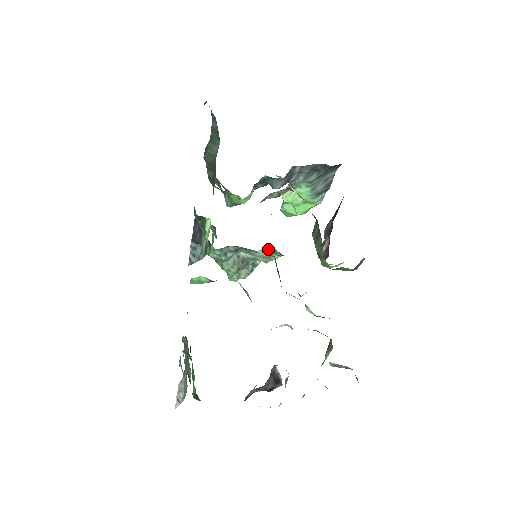
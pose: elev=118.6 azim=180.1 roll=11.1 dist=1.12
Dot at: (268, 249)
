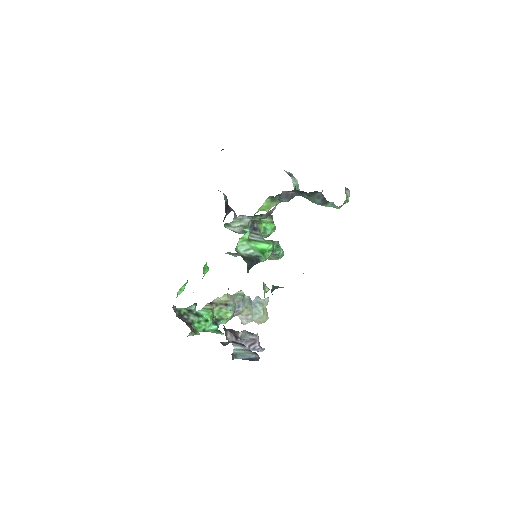
Dot at: occluded
